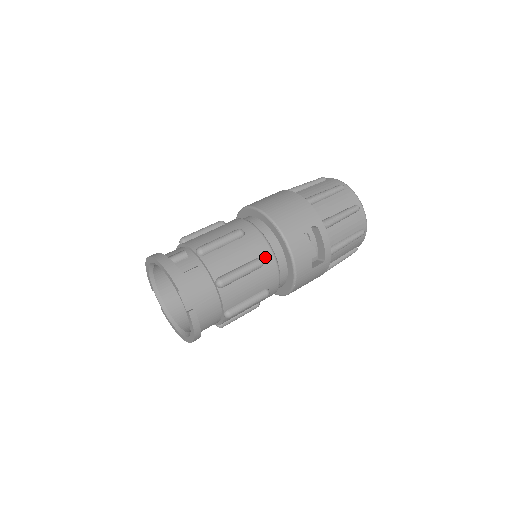
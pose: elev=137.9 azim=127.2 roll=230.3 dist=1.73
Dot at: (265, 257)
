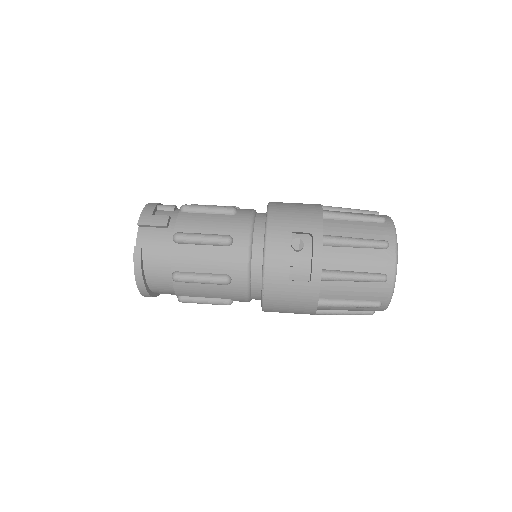
Dot at: (238, 239)
